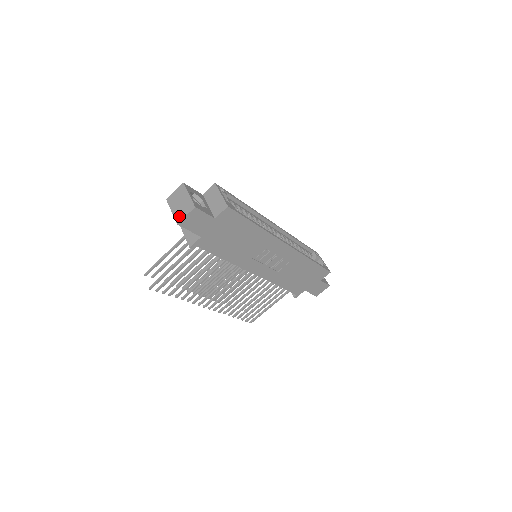
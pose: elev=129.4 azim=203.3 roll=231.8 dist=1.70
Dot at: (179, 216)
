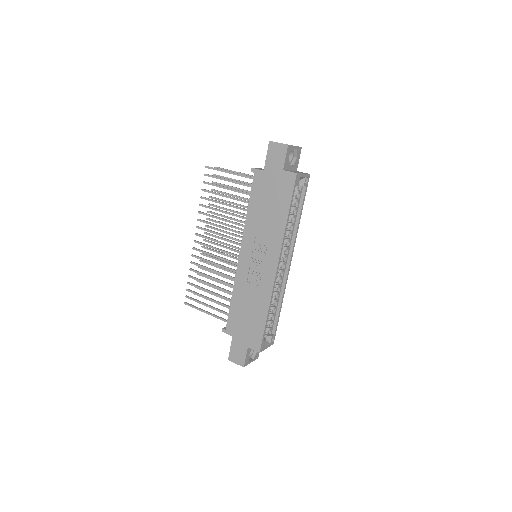
Dot at: occluded
